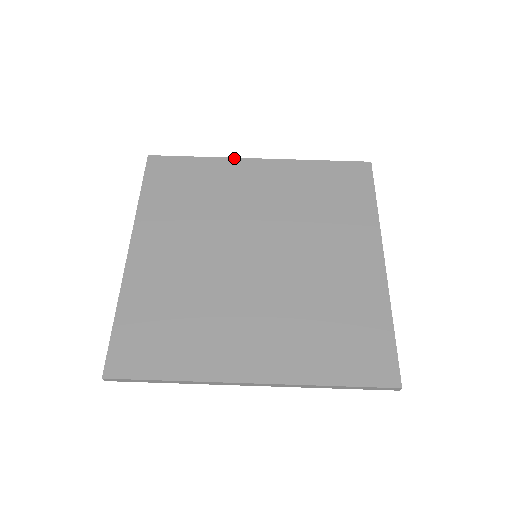
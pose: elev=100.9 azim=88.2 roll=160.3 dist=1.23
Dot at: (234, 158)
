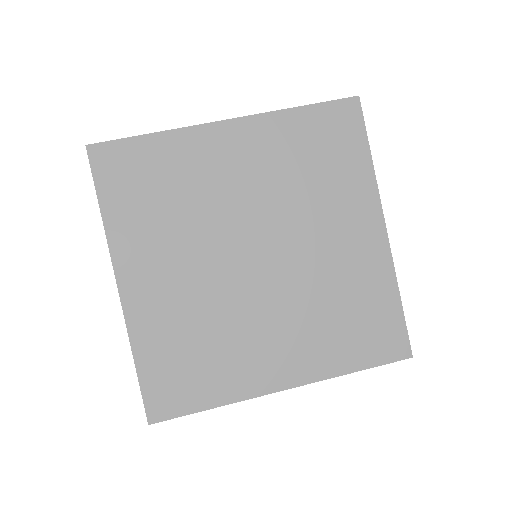
Dot at: (196, 126)
